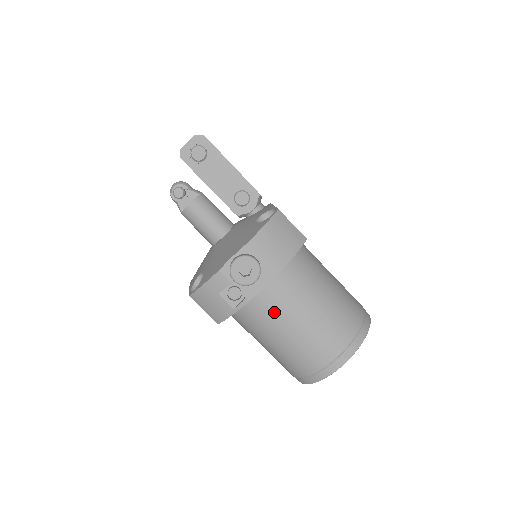
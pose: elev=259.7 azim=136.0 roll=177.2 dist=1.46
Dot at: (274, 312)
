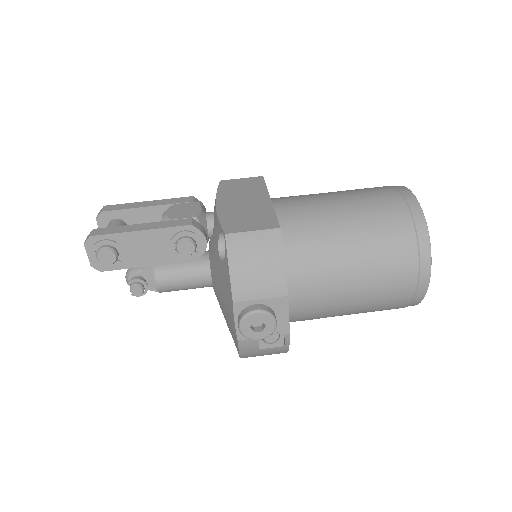
Dot at: (321, 304)
